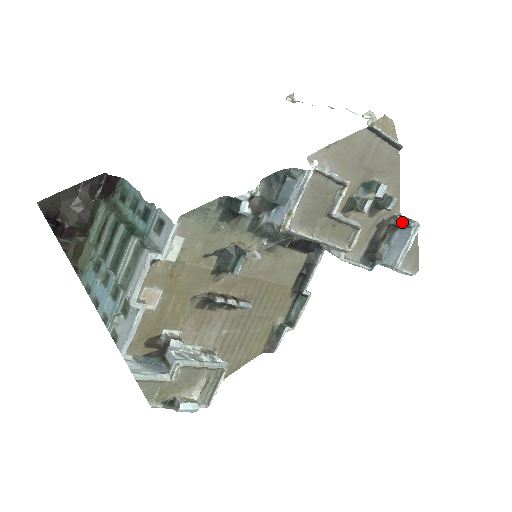
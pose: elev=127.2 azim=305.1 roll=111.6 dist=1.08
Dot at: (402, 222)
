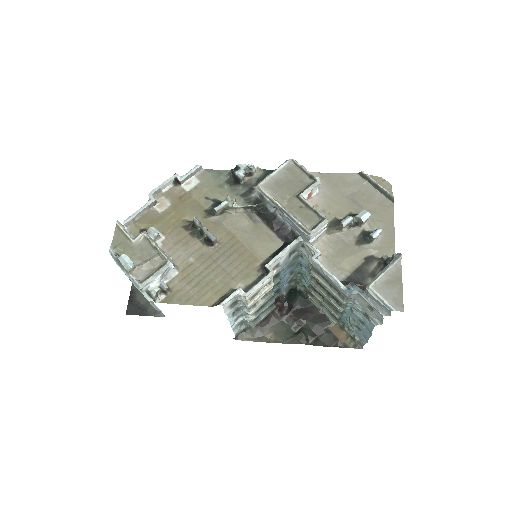
Dot at: (389, 257)
